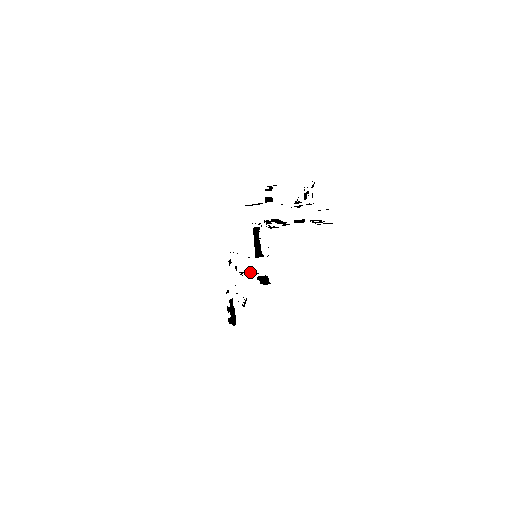
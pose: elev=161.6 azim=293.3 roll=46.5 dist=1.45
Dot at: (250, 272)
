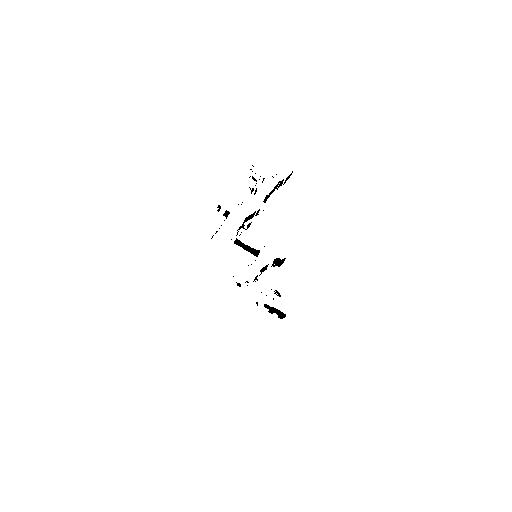
Dot at: (263, 270)
